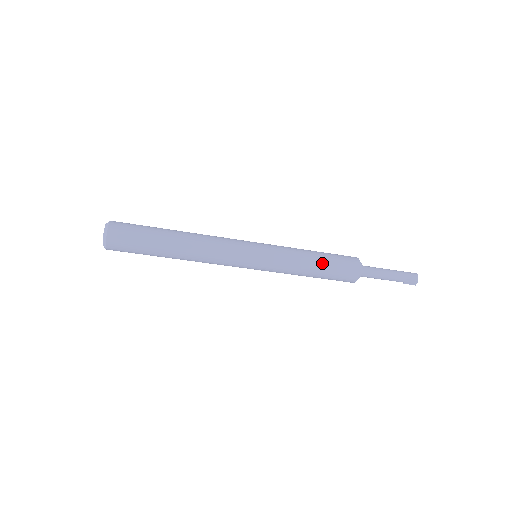
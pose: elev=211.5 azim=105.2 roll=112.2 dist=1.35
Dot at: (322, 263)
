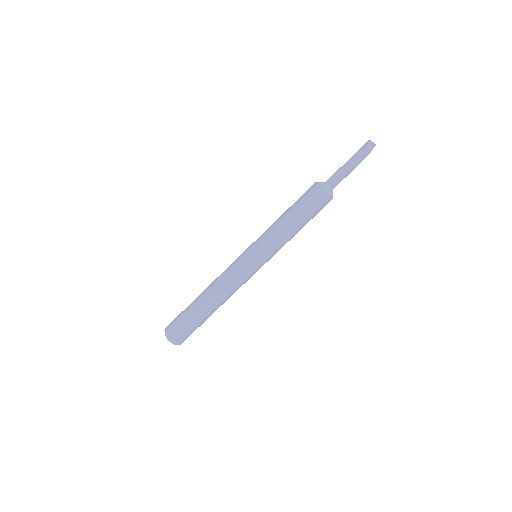
Dot at: (290, 210)
